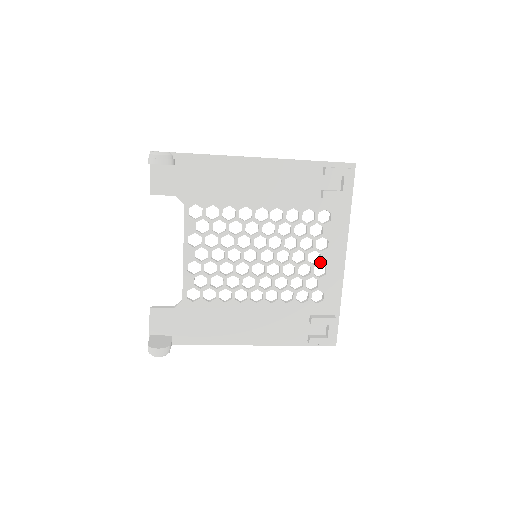
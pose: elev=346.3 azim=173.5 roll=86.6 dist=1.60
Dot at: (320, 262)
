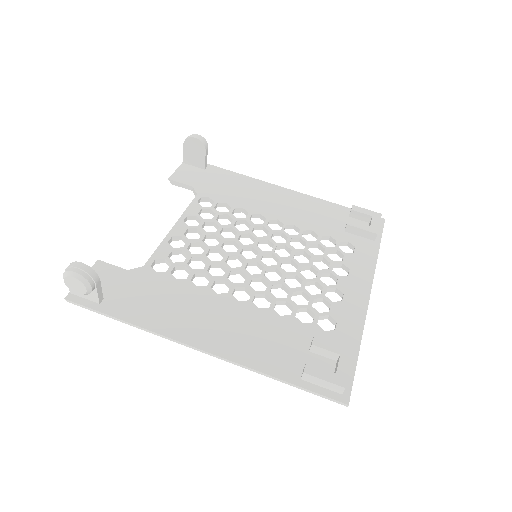
Dot at: (336, 286)
